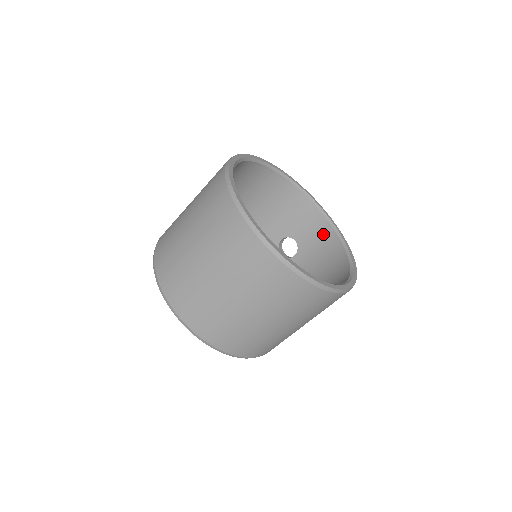
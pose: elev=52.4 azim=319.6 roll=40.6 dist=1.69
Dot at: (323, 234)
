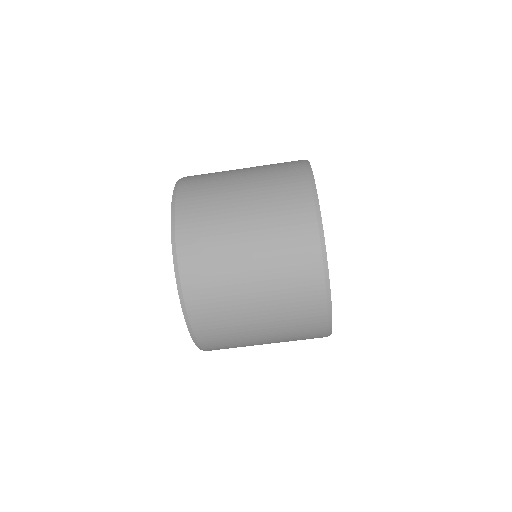
Dot at: occluded
